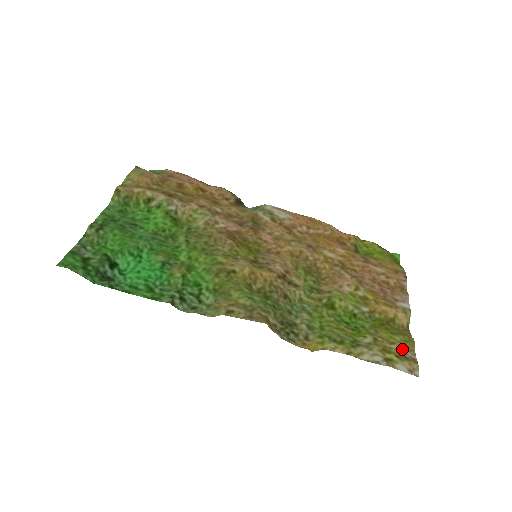
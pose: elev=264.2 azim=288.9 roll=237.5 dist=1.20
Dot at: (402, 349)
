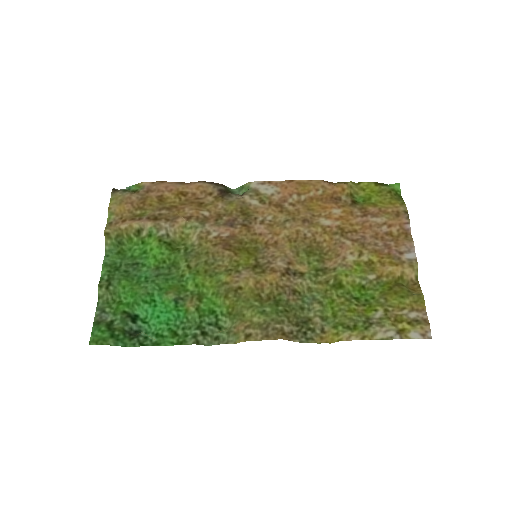
Dot at: (413, 312)
